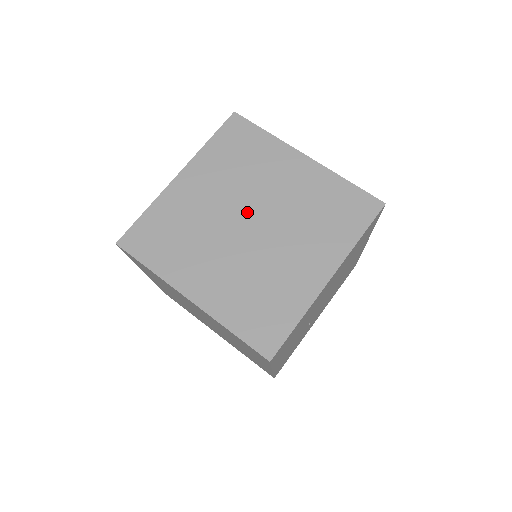
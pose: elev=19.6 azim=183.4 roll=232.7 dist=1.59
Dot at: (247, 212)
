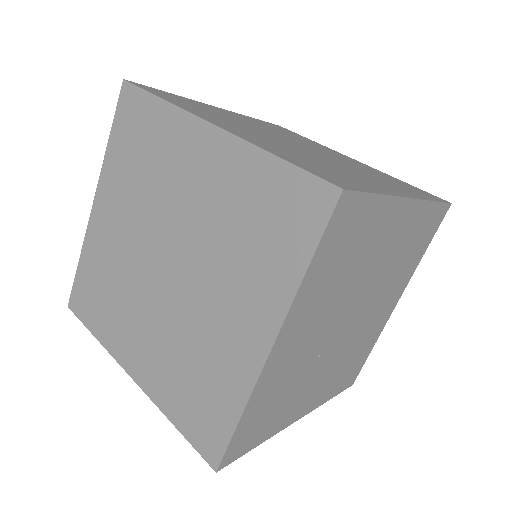
Dot at: (296, 142)
